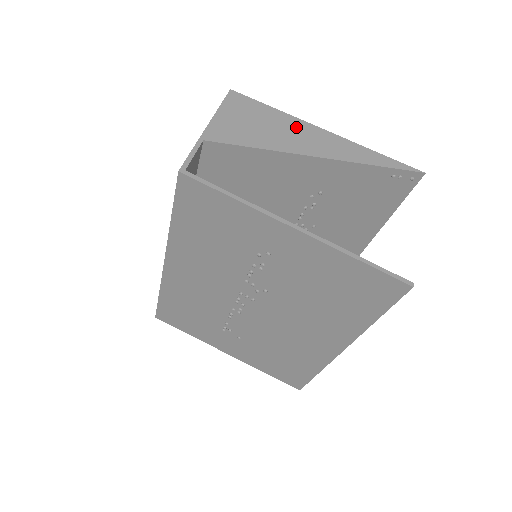
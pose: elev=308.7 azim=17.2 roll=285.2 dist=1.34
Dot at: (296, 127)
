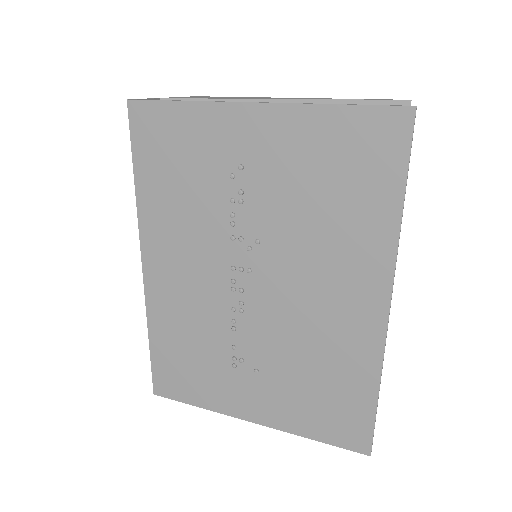
Dot at: occluded
